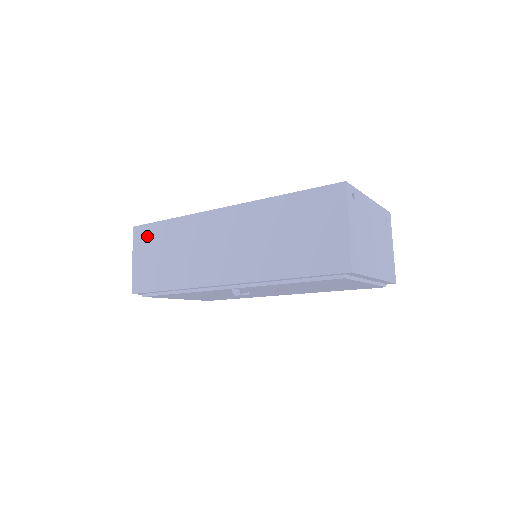
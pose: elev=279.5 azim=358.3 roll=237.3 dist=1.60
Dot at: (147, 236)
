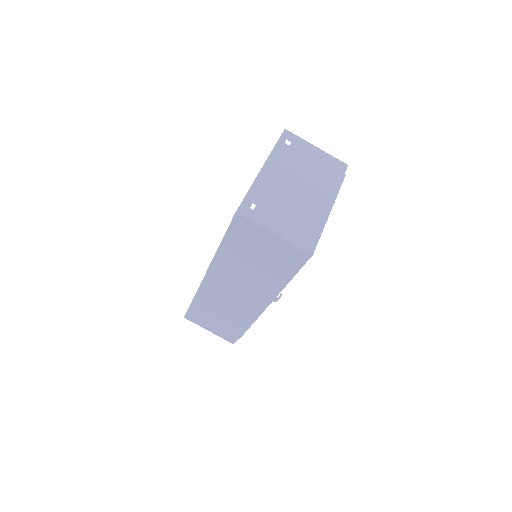
Dot at: (196, 317)
